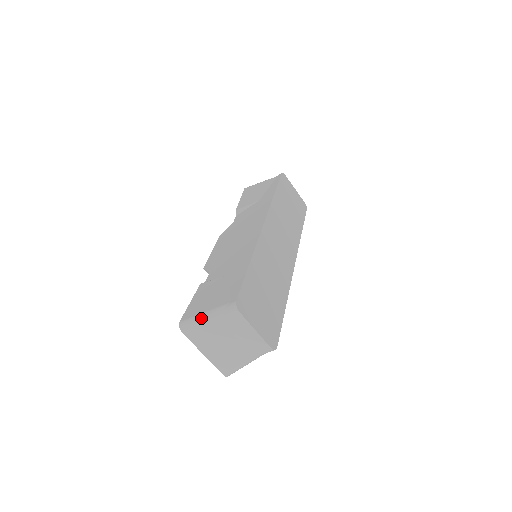
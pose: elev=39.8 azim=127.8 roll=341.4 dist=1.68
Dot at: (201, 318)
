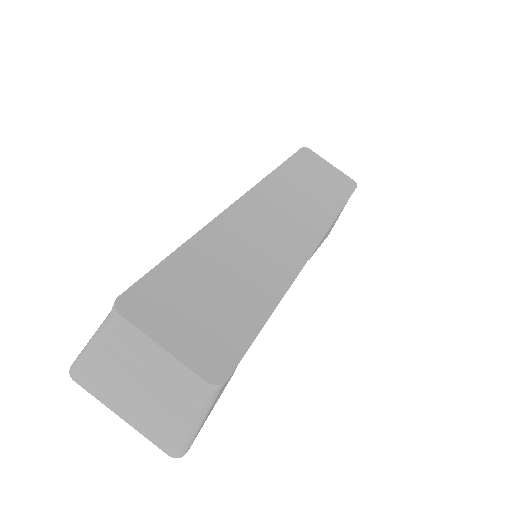
Dot at: (87, 346)
